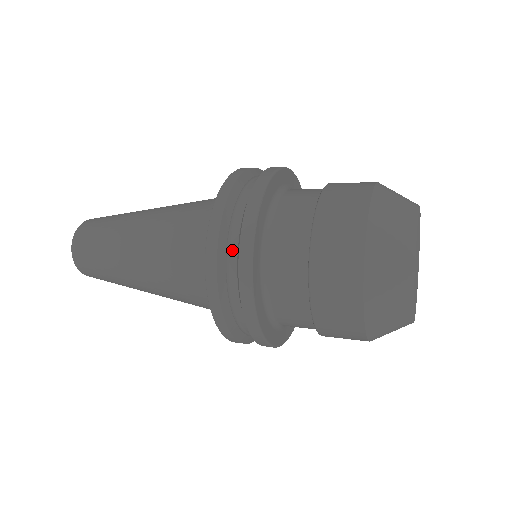
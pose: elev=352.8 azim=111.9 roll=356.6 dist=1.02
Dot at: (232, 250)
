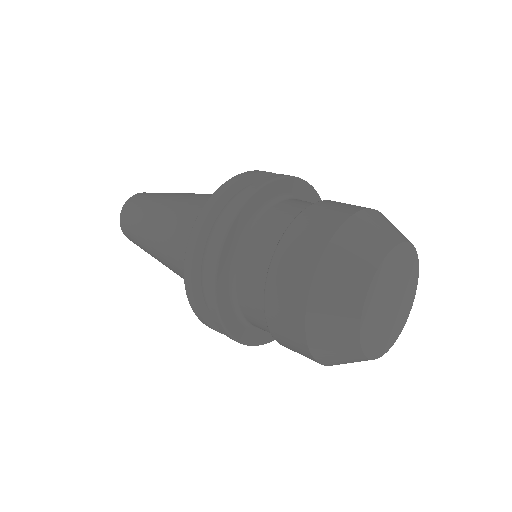
Dot at: occluded
